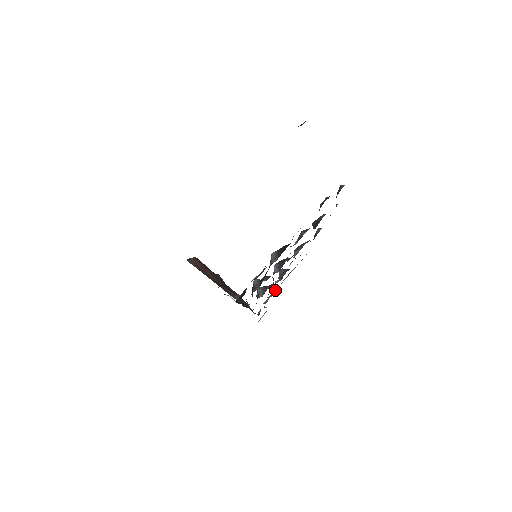
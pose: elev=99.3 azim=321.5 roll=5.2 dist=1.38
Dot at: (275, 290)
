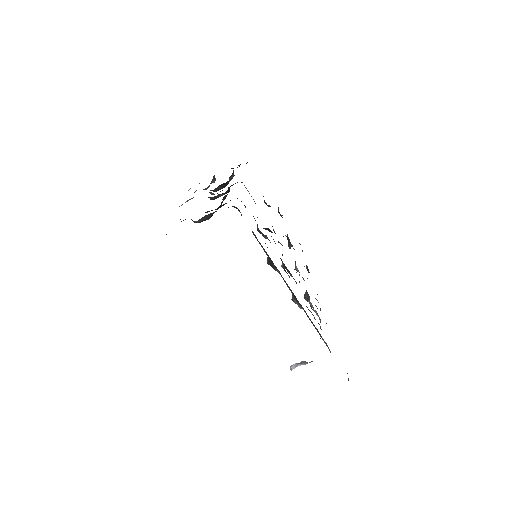
Dot at: occluded
